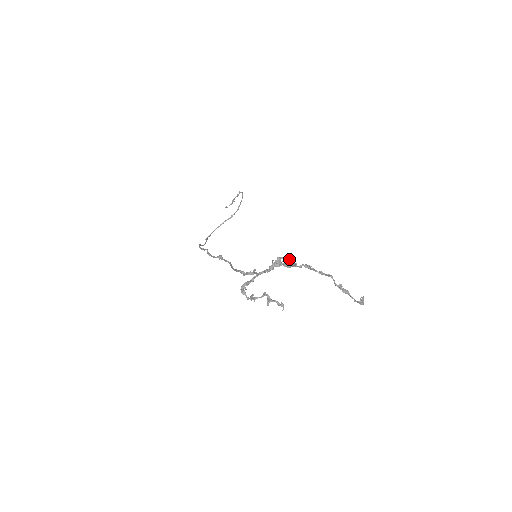
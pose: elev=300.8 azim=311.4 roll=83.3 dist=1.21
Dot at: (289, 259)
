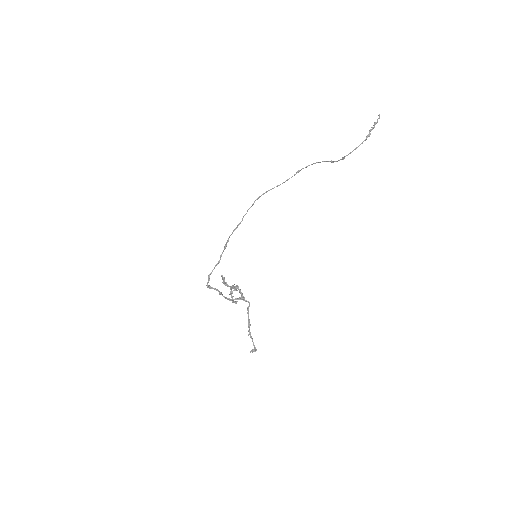
Dot at: (241, 293)
